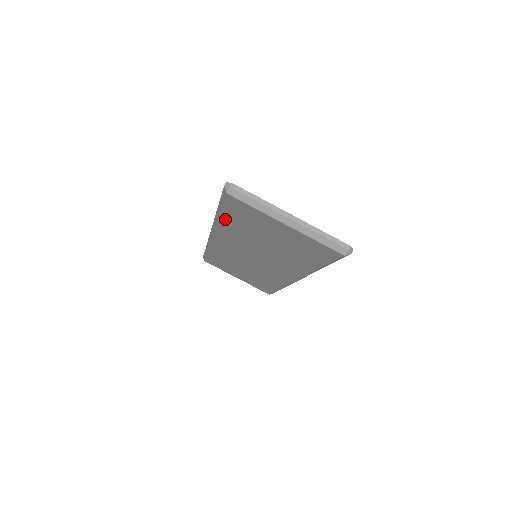
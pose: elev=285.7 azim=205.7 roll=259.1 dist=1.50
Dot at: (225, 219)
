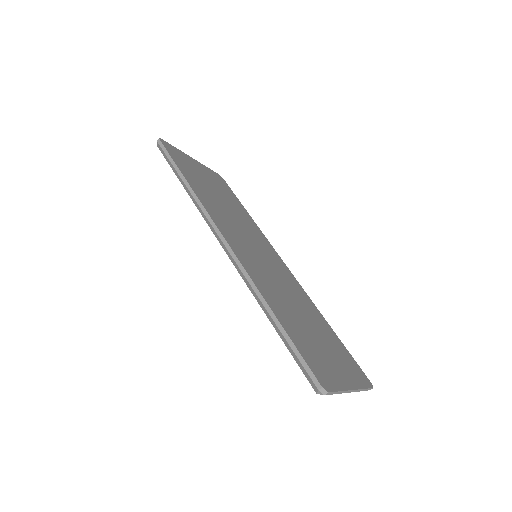
Dot at: occluded
